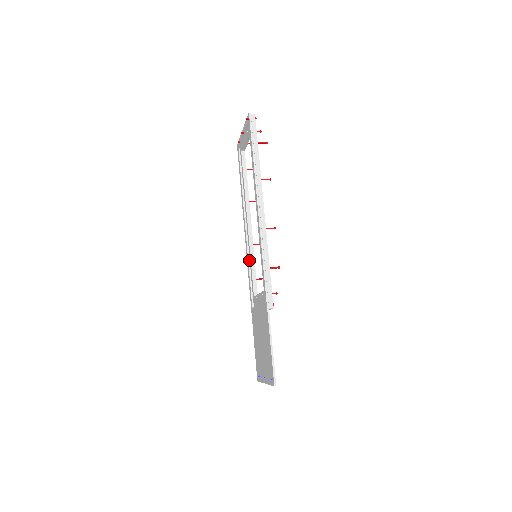
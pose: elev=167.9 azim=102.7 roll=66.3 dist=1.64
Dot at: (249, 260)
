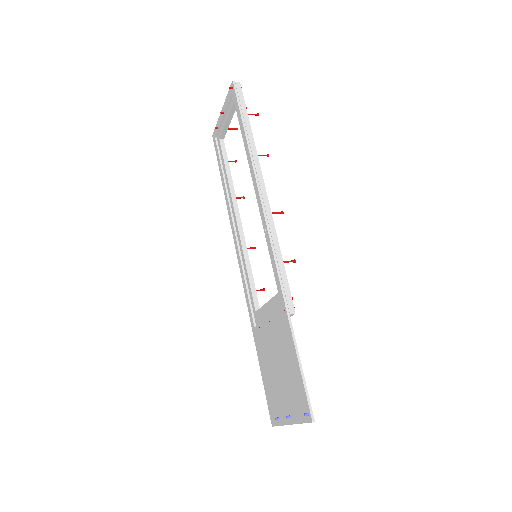
Dot at: (243, 267)
